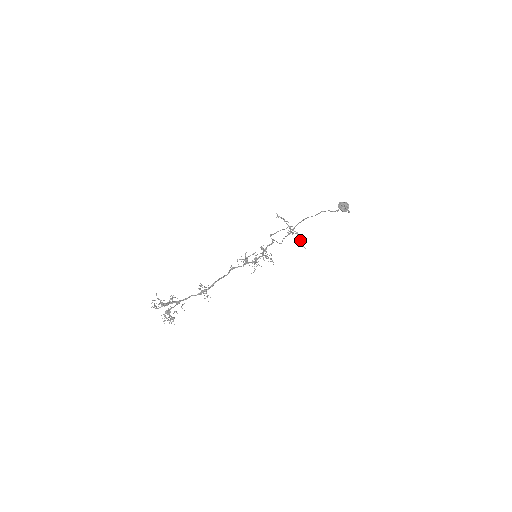
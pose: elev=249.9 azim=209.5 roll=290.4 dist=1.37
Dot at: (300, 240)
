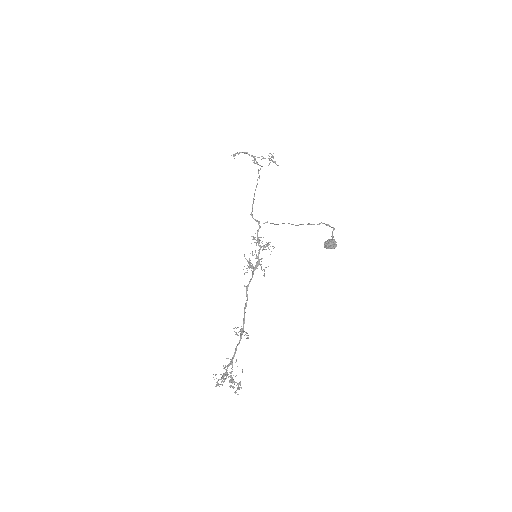
Dot at: occluded
